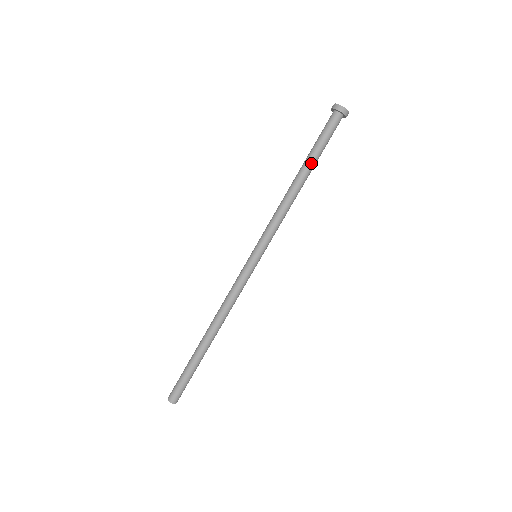
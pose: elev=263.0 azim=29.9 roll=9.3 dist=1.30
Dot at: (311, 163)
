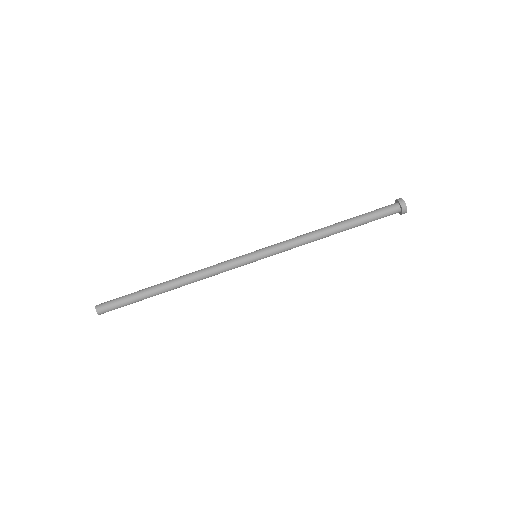
Dot at: (351, 223)
